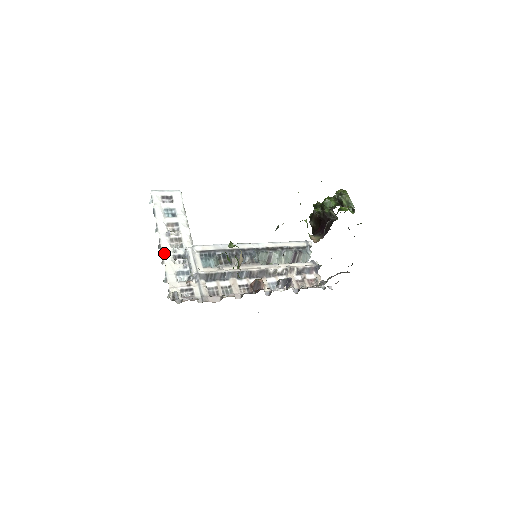
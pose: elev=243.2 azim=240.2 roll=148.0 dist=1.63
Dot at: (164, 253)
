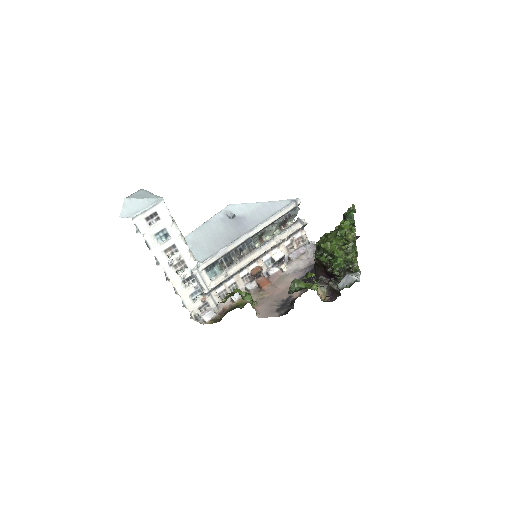
Dot at: (174, 284)
